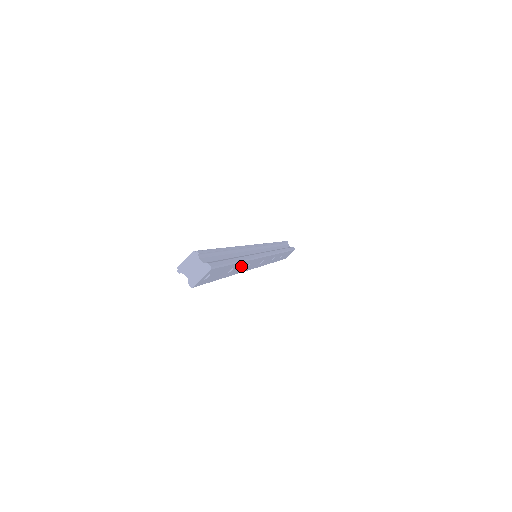
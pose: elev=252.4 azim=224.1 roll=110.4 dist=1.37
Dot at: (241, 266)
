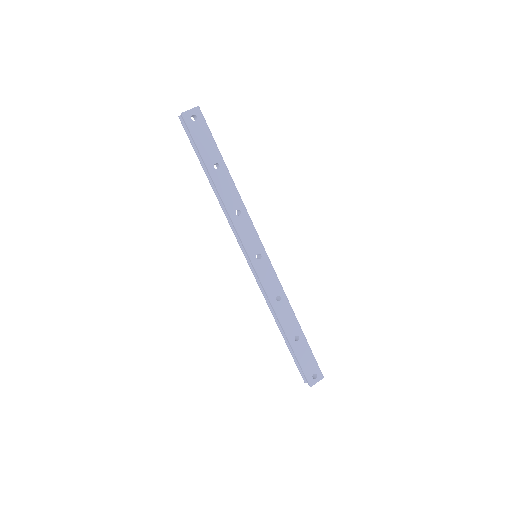
Dot at: (229, 189)
